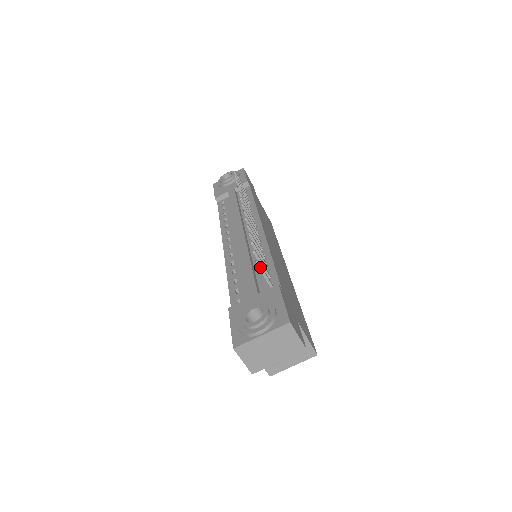
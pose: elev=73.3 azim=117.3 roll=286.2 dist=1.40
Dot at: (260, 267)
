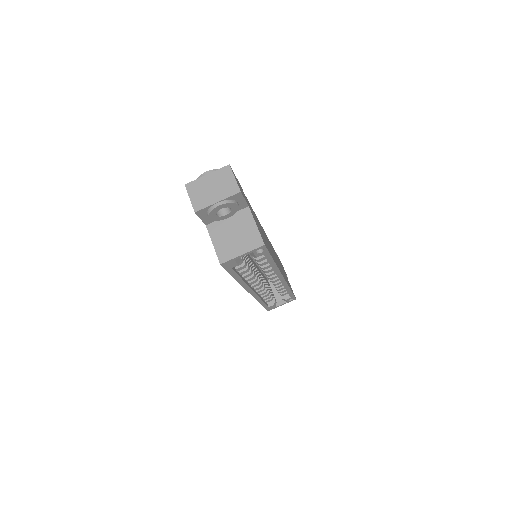
Dot at: occluded
